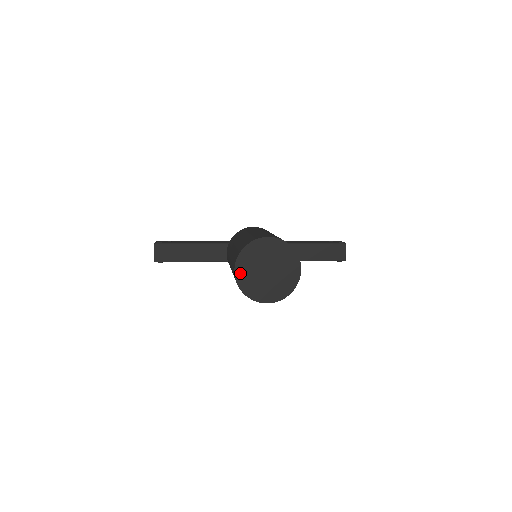
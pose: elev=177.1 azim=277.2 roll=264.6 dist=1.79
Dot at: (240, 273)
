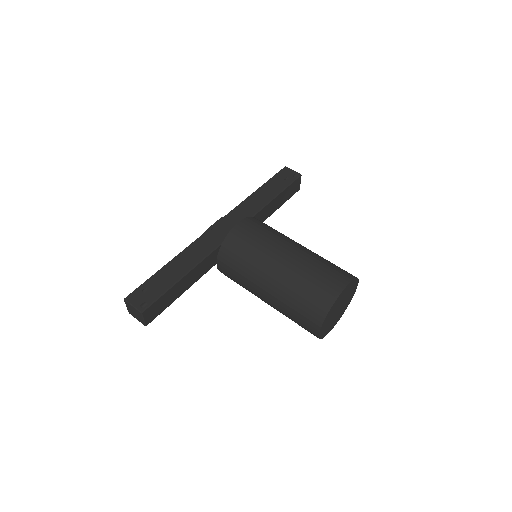
Dot at: (322, 330)
